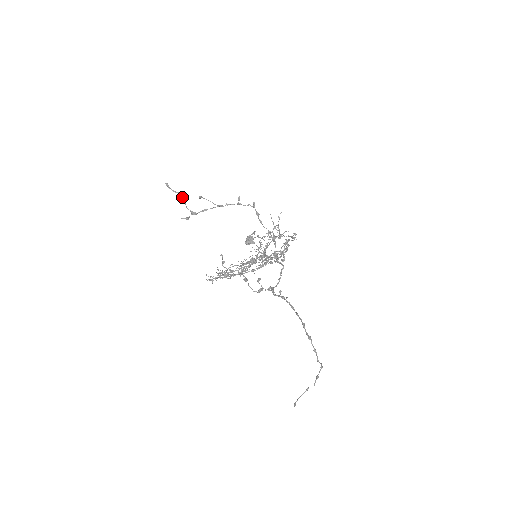
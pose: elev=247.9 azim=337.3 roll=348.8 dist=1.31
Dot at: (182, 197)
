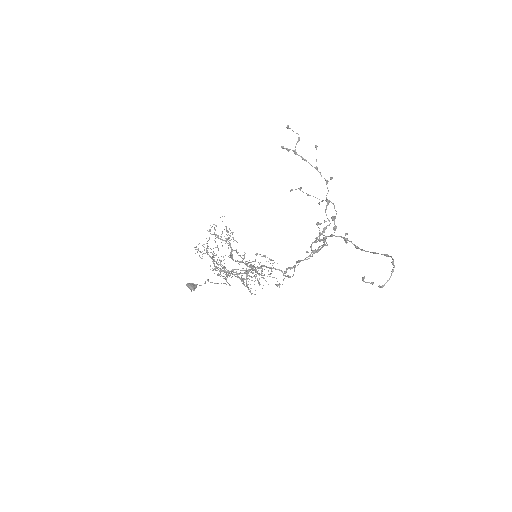
Dot at: occluded
